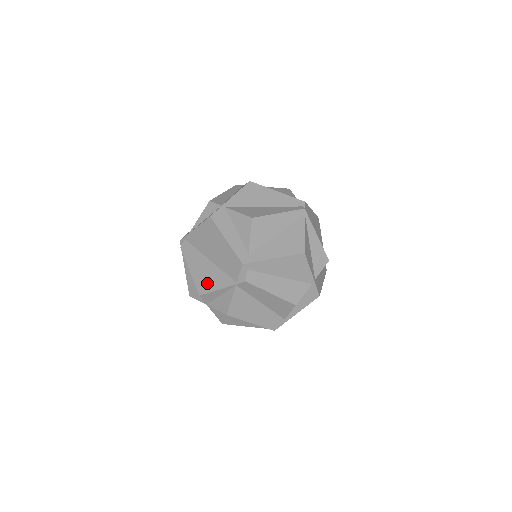
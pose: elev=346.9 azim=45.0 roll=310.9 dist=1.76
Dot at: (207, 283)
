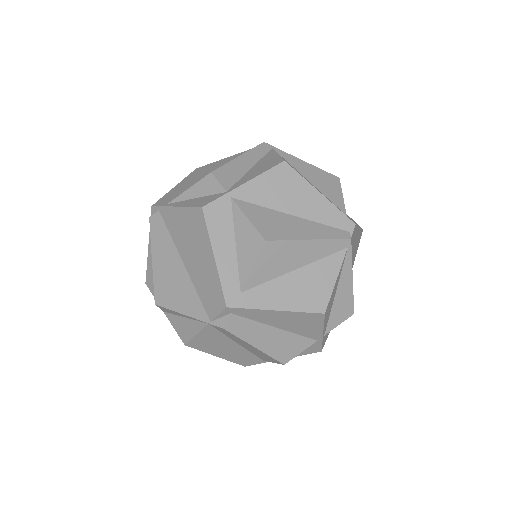
Dot at: (170, 294)
